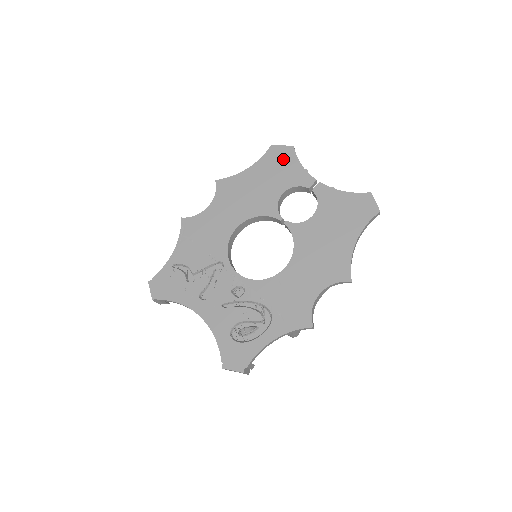
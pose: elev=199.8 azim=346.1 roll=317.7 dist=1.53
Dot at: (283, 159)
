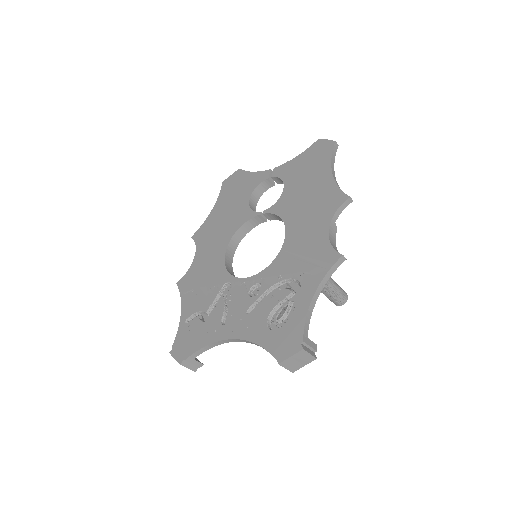
Dot at: (236, 181)
